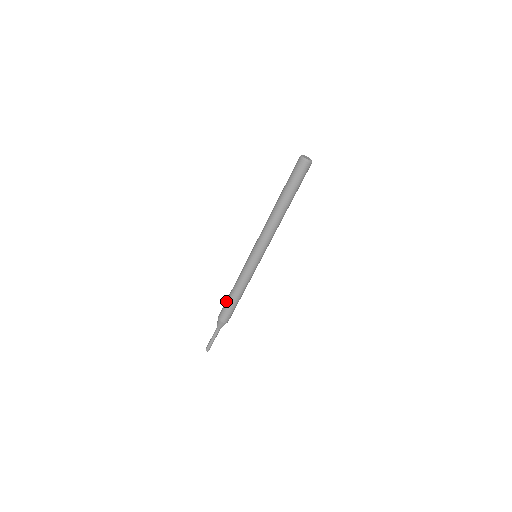
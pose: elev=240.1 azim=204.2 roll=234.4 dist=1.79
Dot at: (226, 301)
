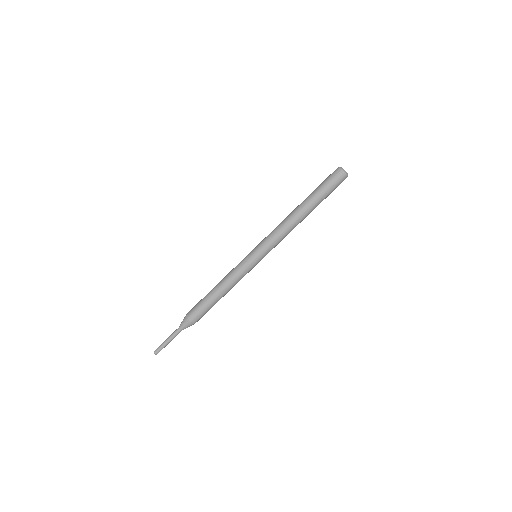
Dot at: occluded
